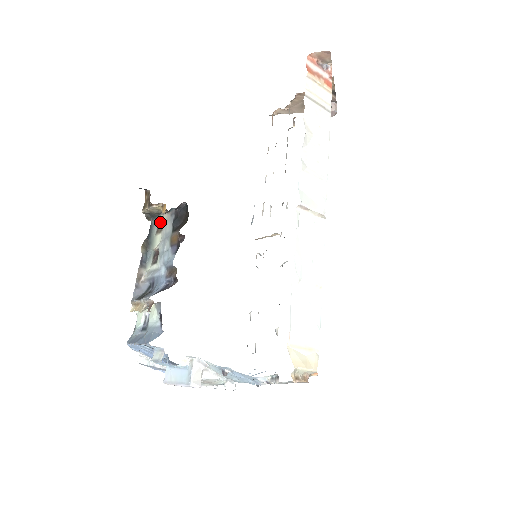
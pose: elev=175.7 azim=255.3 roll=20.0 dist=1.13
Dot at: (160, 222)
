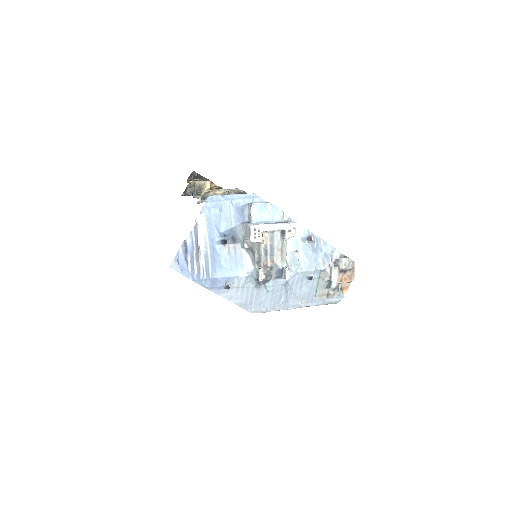
Dot at: occluded
